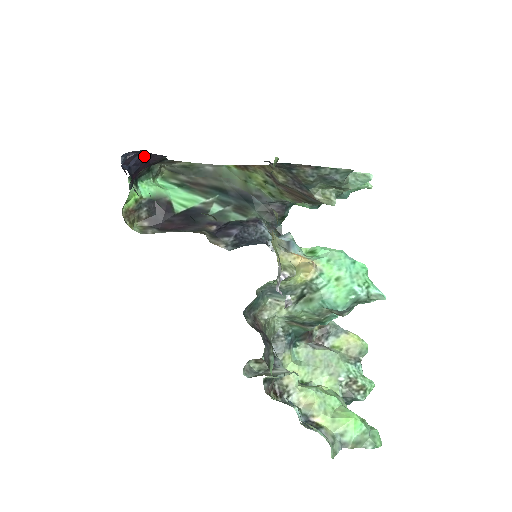
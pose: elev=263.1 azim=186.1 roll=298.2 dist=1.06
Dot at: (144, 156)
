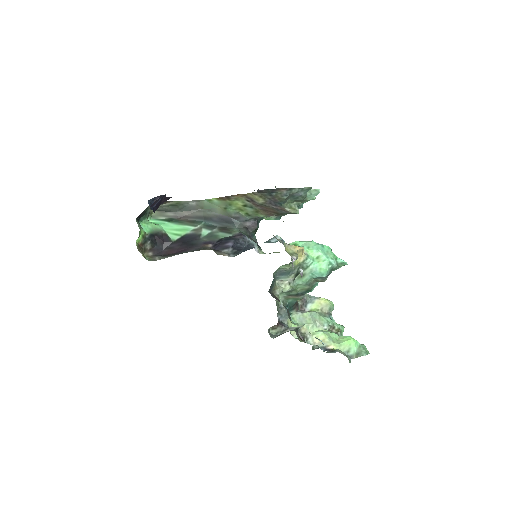
Dot at: (162, 199)
